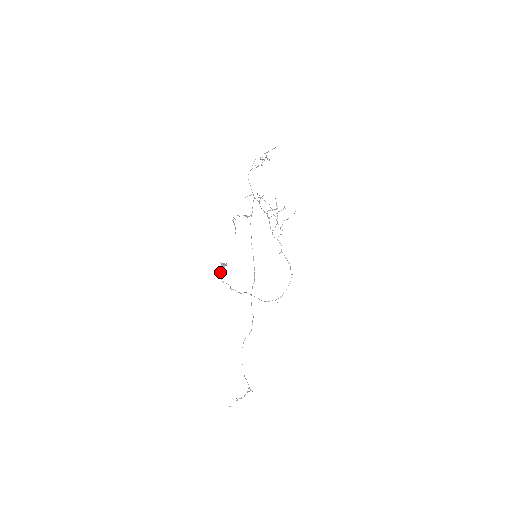
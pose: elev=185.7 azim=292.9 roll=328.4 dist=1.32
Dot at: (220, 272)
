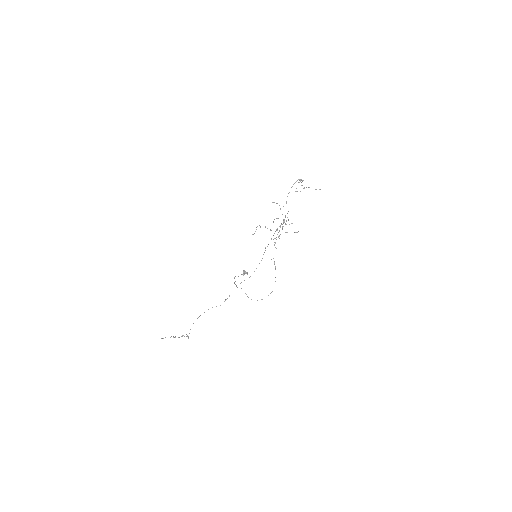
Dot at: occluded
